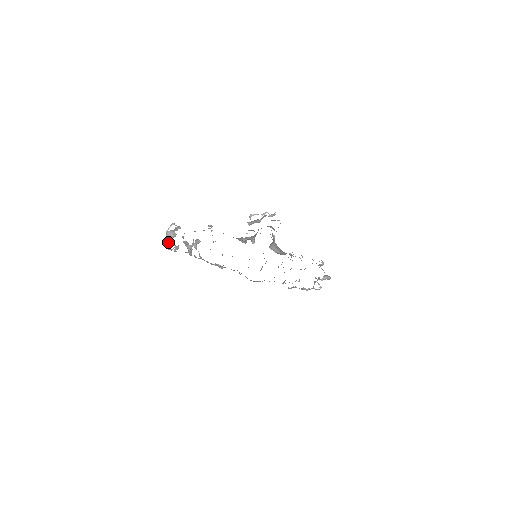
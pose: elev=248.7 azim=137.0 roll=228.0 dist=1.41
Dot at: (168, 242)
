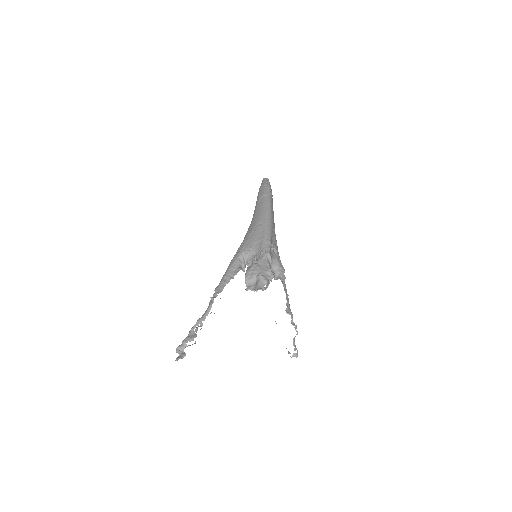
Dot at: occluded
